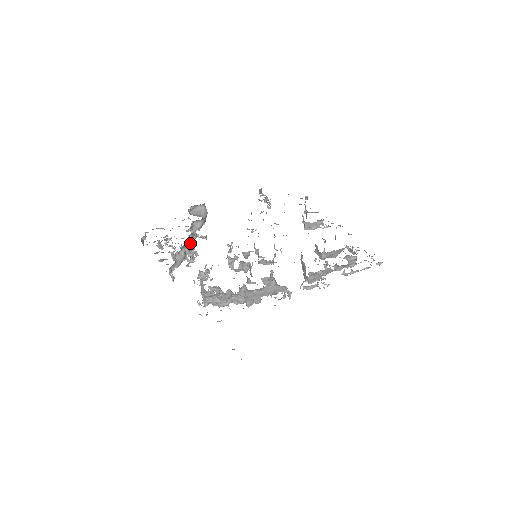
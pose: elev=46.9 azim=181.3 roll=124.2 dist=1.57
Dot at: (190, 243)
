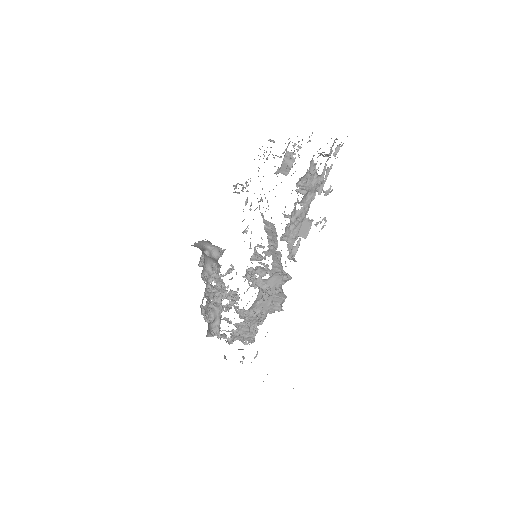
Dot at: (216, 292)
